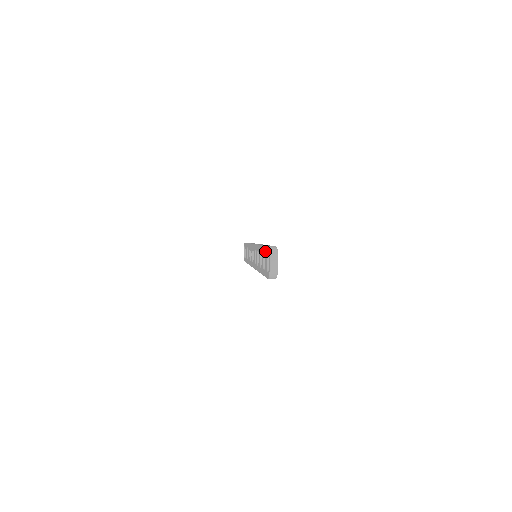
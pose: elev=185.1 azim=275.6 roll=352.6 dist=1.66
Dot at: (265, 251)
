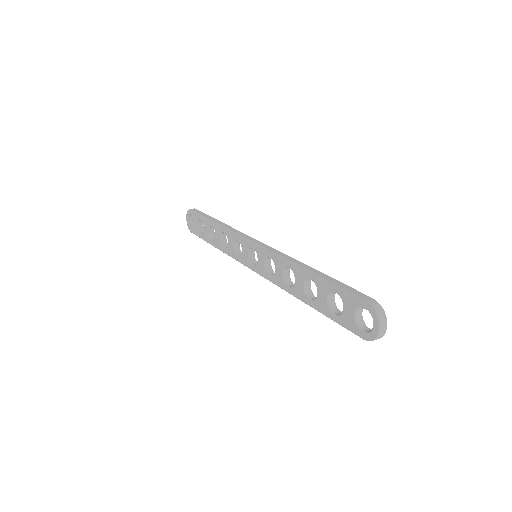
Dot at: (345, 297)
